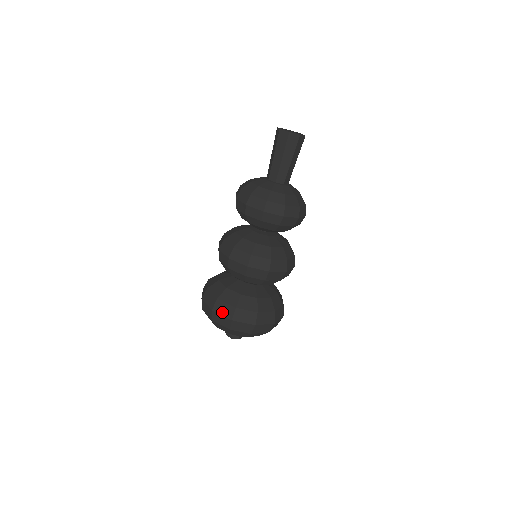
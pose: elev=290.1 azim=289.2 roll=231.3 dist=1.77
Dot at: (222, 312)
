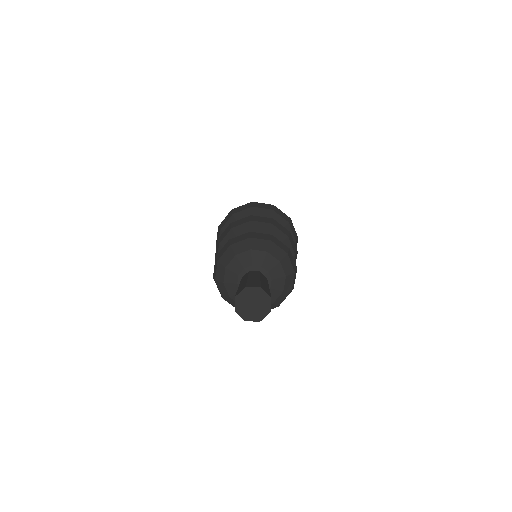
Dot at: occluded
